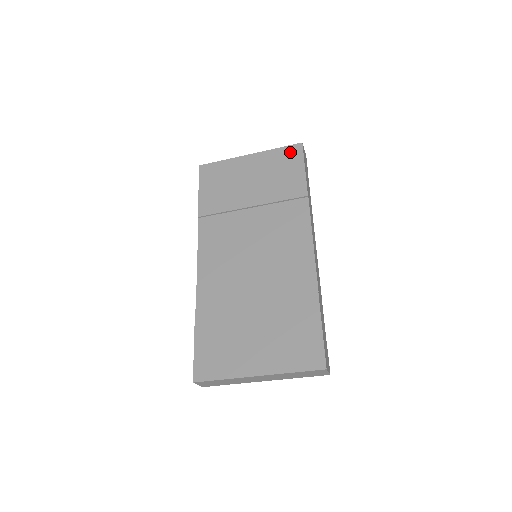
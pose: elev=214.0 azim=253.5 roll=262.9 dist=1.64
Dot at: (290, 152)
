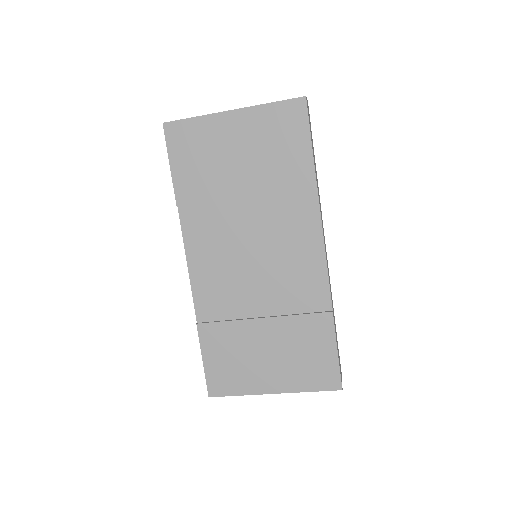
Dot at: (289, 112)
